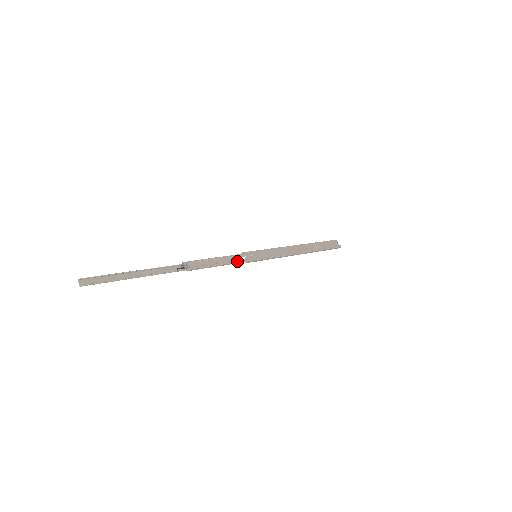
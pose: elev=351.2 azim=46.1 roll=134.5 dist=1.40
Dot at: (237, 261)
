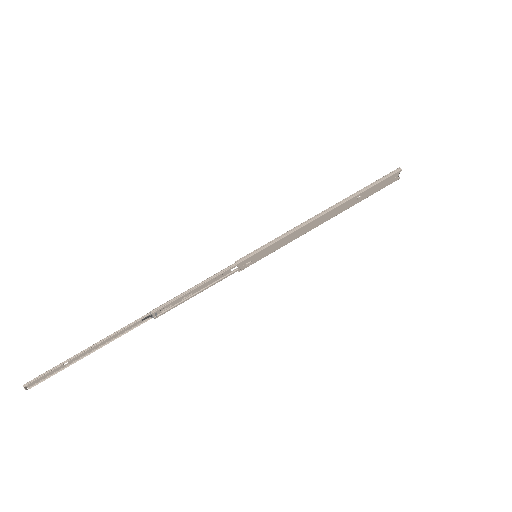
Dot at: occluded
